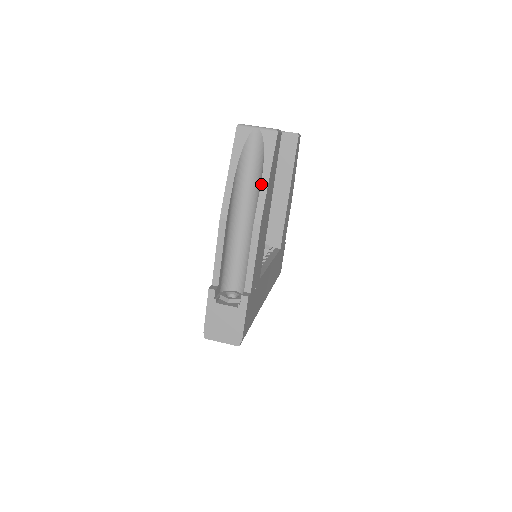
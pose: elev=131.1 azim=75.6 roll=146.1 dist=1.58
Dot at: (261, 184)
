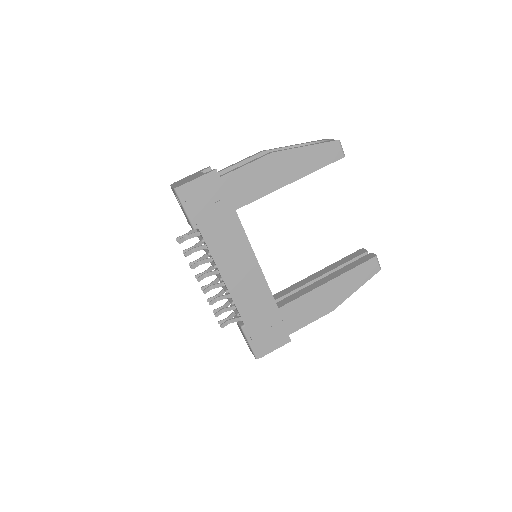
Dot at: (299, 147)
